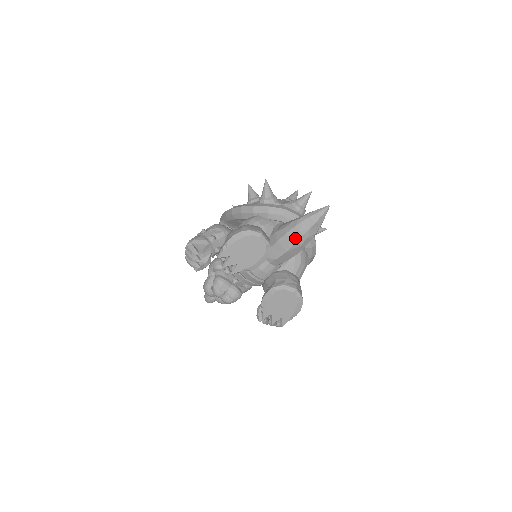
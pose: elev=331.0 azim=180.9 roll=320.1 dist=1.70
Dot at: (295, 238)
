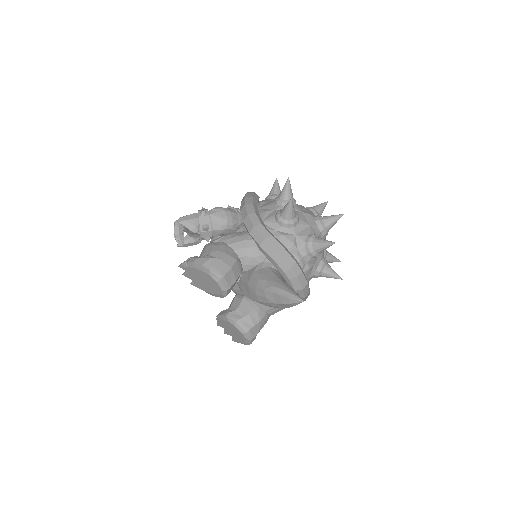
Dot at: (260, 298)
